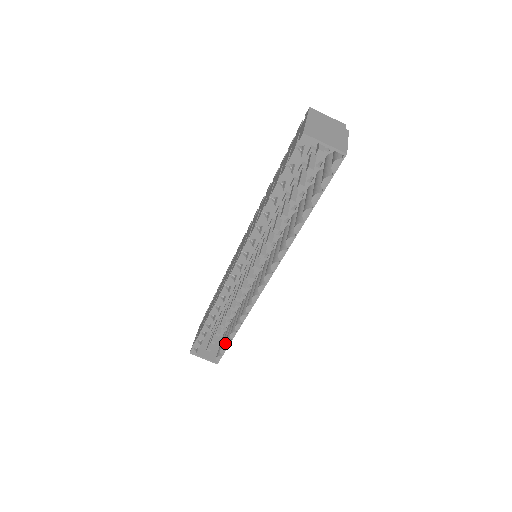
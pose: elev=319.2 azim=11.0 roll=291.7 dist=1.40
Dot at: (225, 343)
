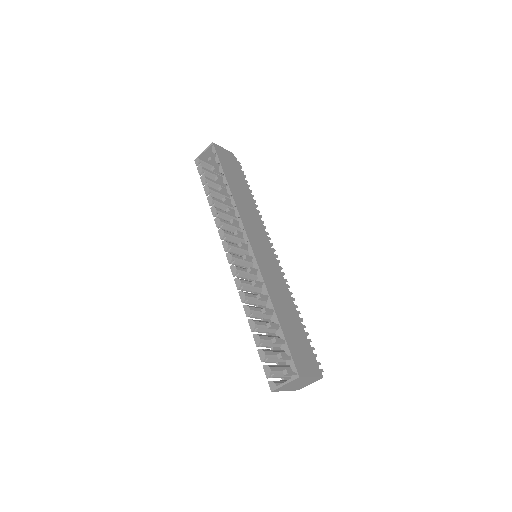
Dot at: (279, 336)
